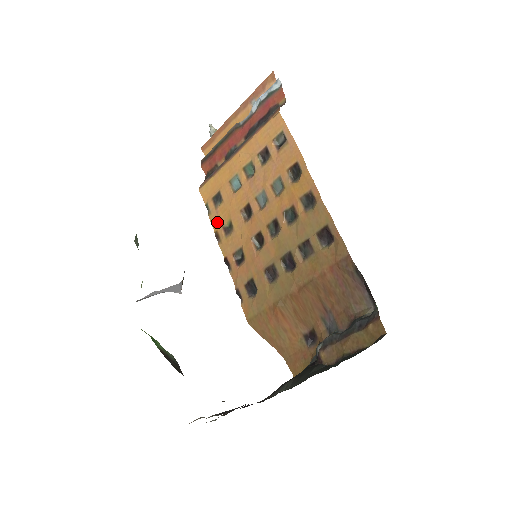
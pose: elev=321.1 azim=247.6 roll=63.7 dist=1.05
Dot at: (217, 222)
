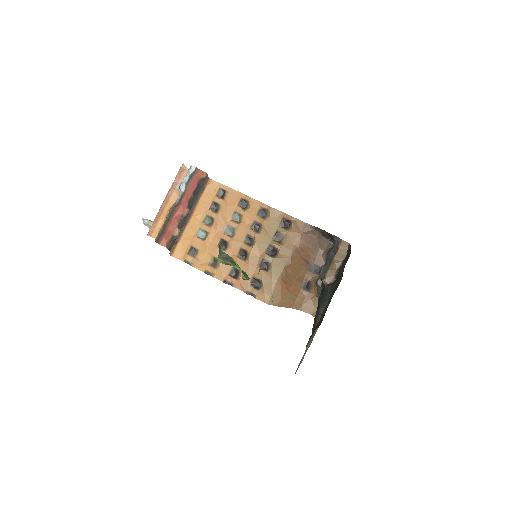
Dot at: (202, 265)
